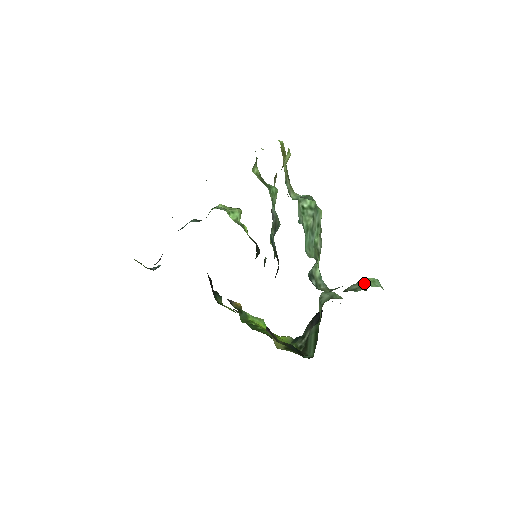
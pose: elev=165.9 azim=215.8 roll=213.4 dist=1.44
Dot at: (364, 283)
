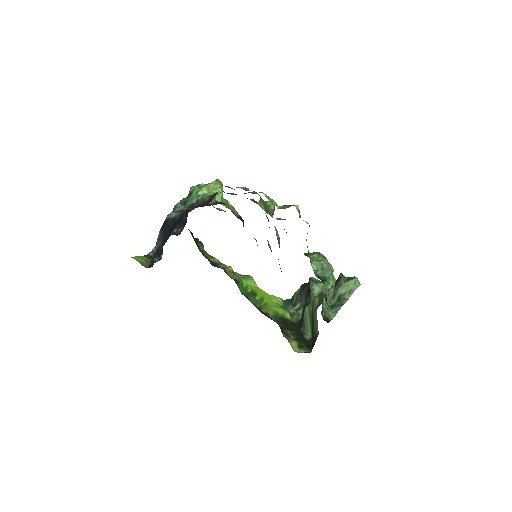
Dot at: (349, 287)
